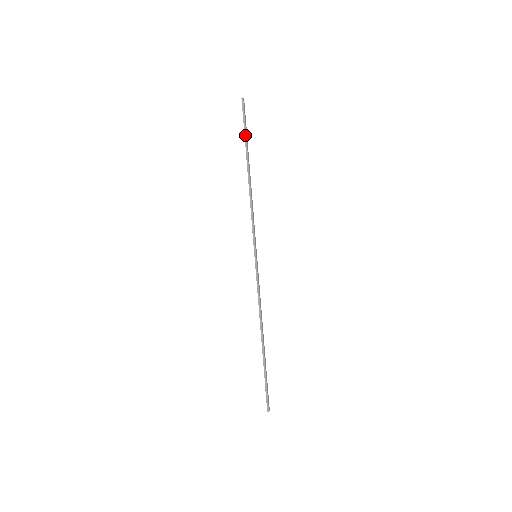
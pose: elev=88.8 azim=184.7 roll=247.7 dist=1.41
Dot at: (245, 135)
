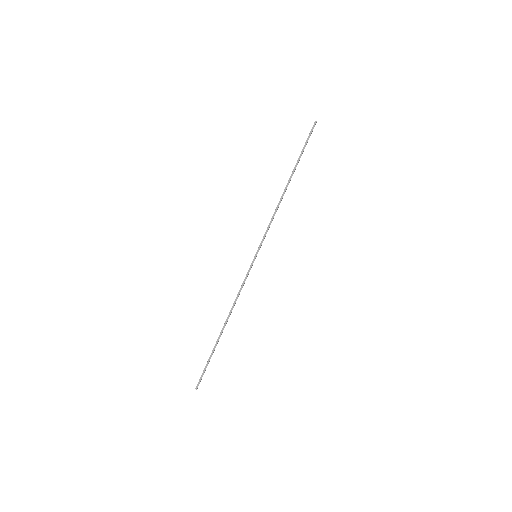
Dot at: (302, 152)
